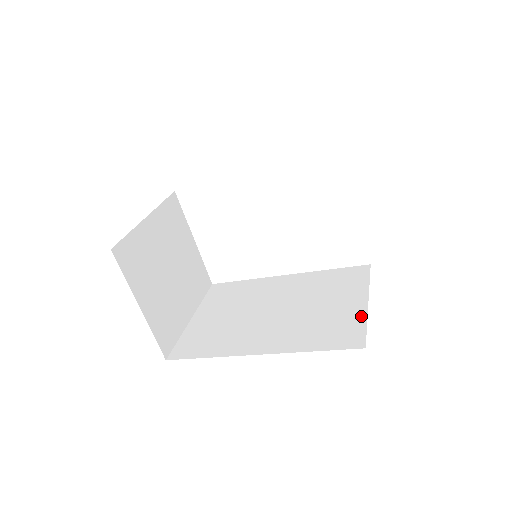
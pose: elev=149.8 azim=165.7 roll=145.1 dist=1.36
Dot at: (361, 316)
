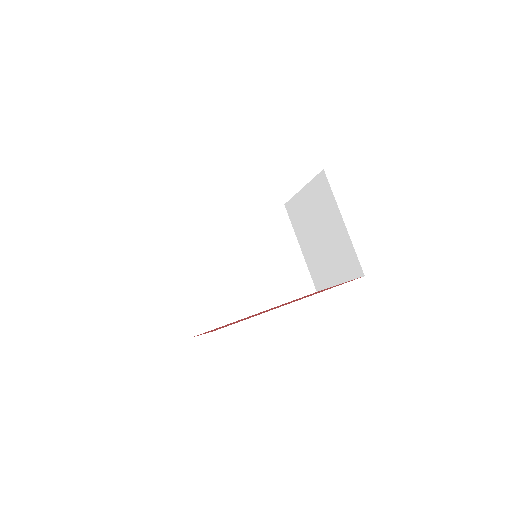
Dot at: (303, 264)
